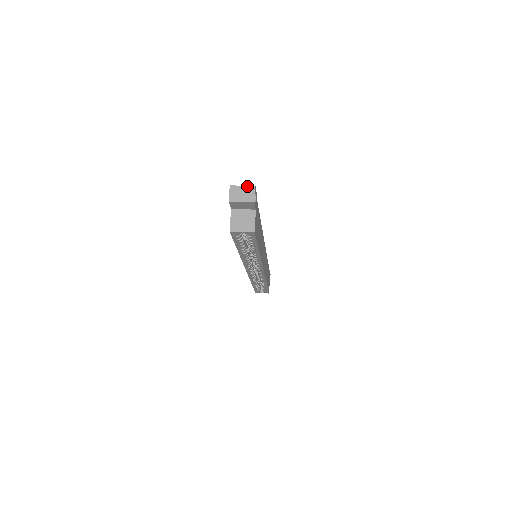
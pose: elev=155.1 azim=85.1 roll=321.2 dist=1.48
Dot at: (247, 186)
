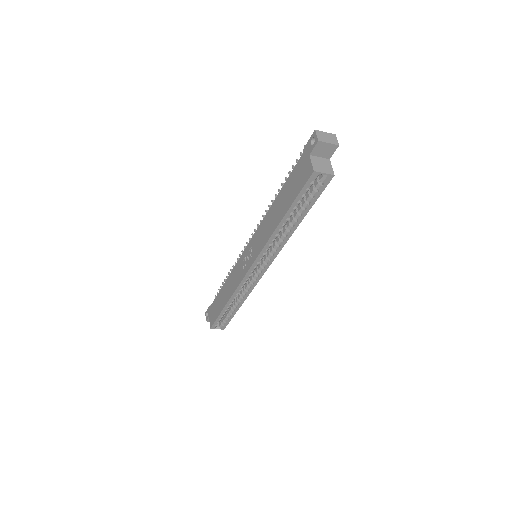
Dot at: (329, 133)
